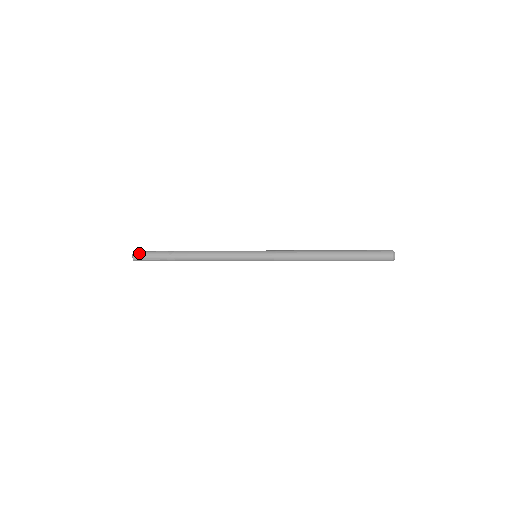
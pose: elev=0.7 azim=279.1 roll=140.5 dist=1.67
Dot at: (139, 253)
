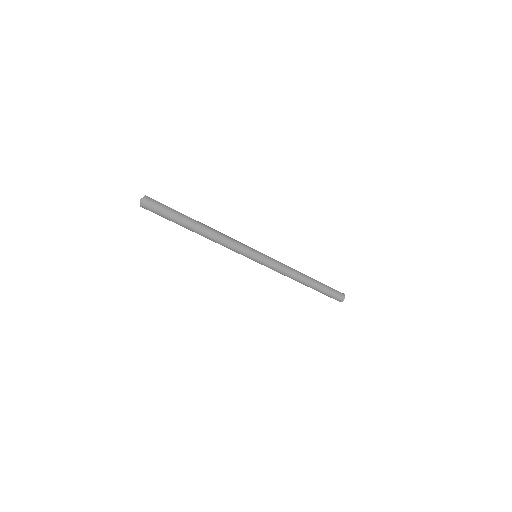
Dot at: (153, 199)
